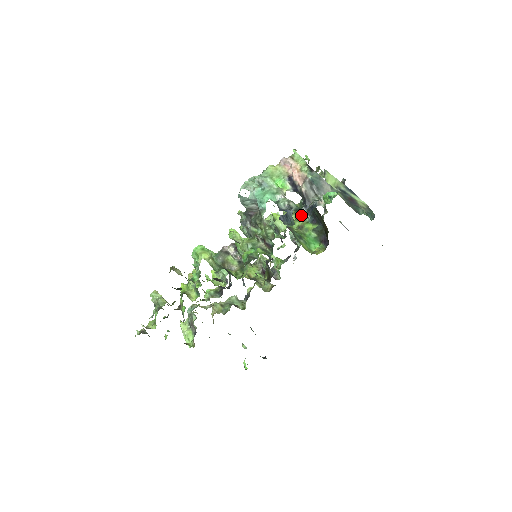
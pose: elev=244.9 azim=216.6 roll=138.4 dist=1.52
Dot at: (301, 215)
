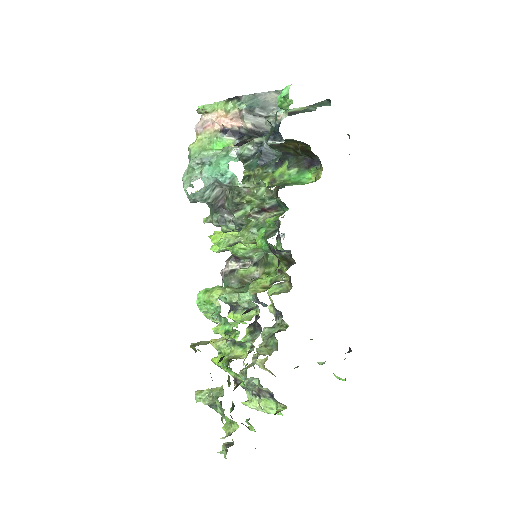
Dot at: (259, 174)
